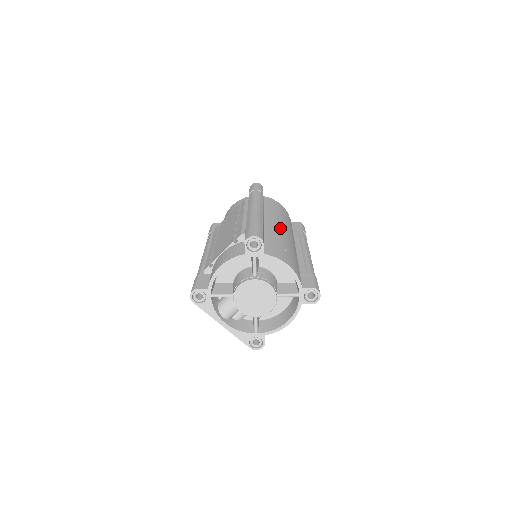
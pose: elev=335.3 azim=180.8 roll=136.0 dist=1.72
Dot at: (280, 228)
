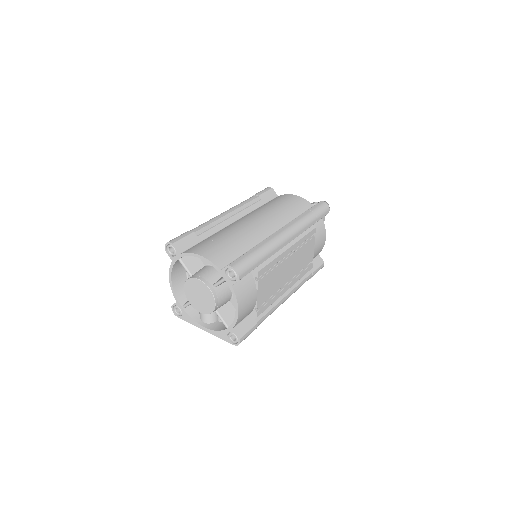
Dot at: (246, 221)
